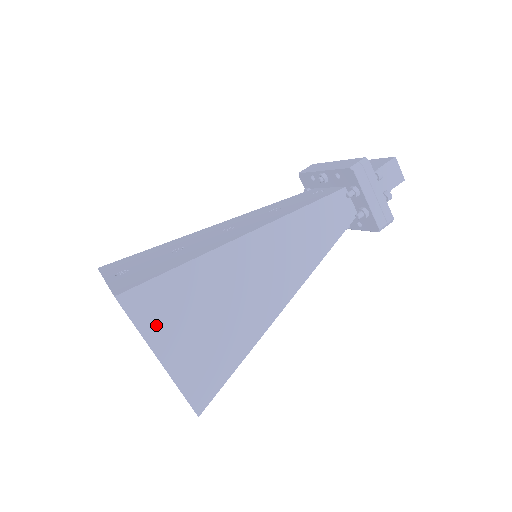
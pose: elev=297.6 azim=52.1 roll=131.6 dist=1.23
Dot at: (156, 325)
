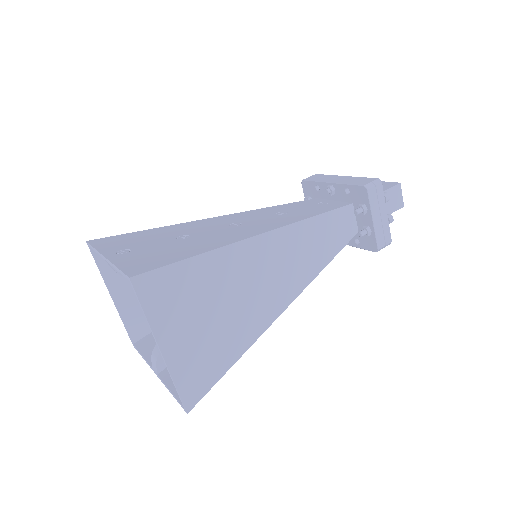
Dot at: (164, 313)
